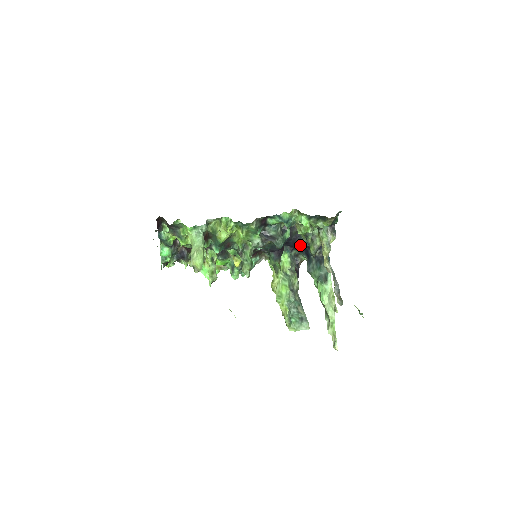
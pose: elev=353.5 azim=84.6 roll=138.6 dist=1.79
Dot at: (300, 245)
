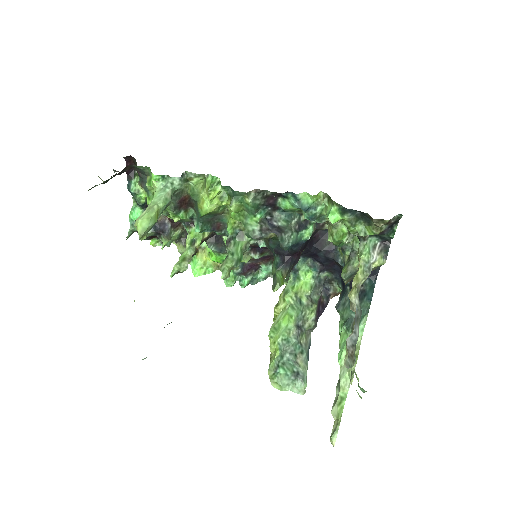
Dot at: (335, 265)
